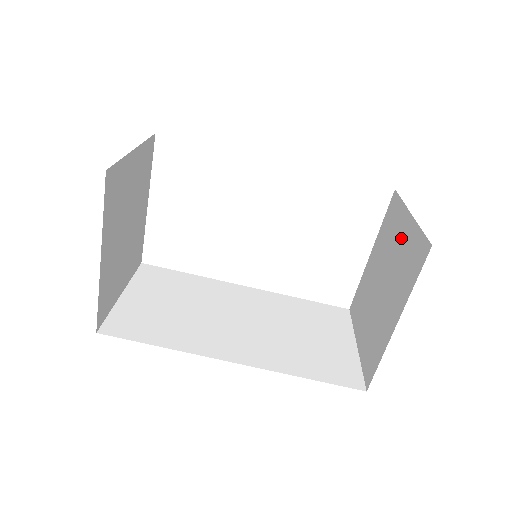
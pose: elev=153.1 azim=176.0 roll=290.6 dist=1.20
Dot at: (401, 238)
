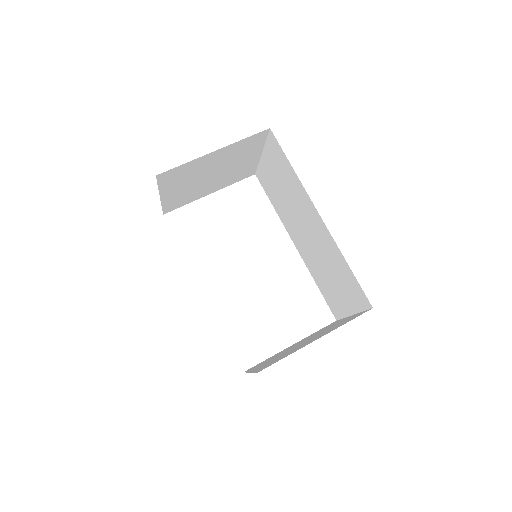
Dot at: (337, 323)
